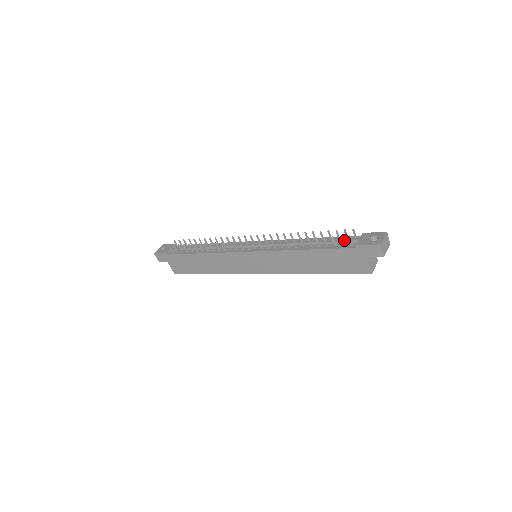
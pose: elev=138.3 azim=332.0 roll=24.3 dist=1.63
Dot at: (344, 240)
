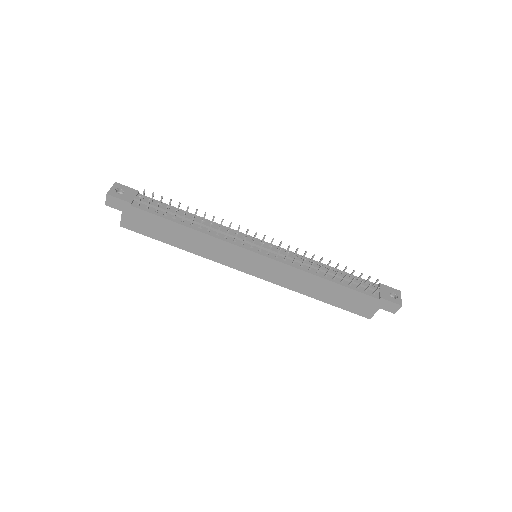
Dot at: (367, 286)
